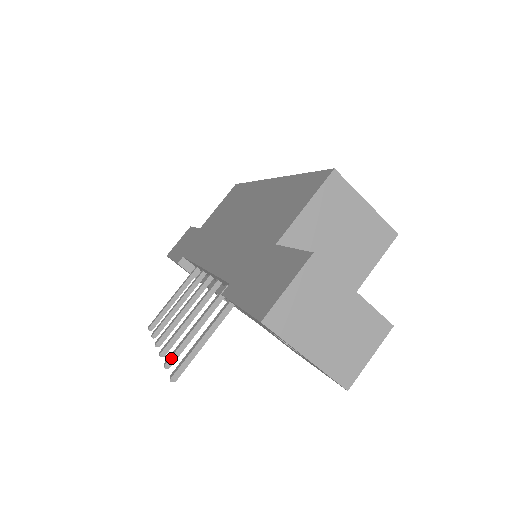
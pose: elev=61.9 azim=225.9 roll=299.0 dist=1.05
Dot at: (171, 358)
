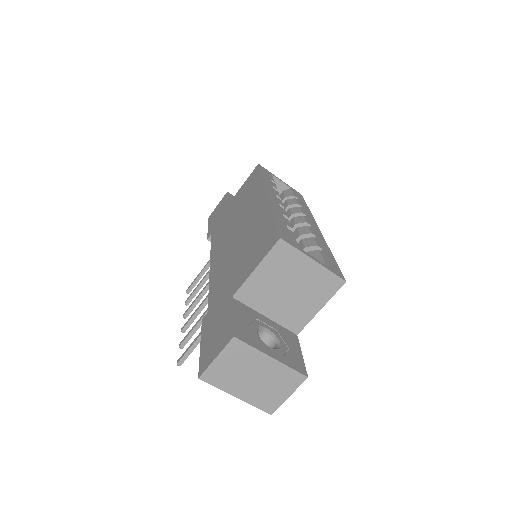
Dot at: (183, 342)
